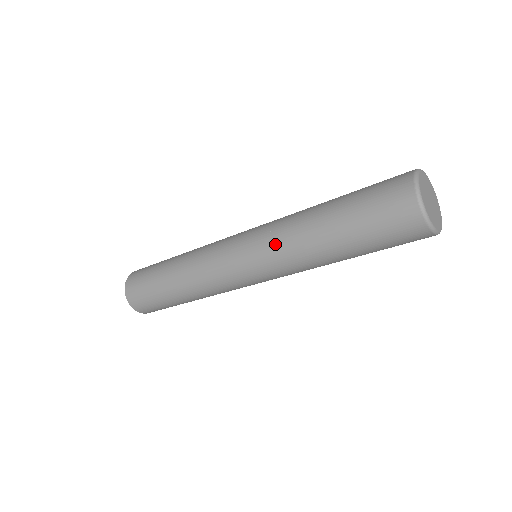
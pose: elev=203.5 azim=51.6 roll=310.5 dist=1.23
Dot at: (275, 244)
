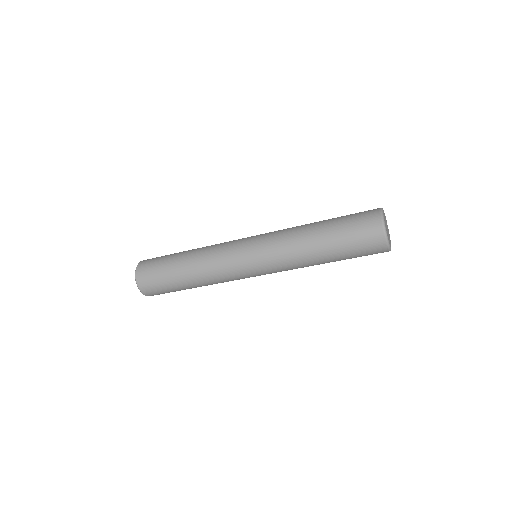
Dot at: (279, 234)
